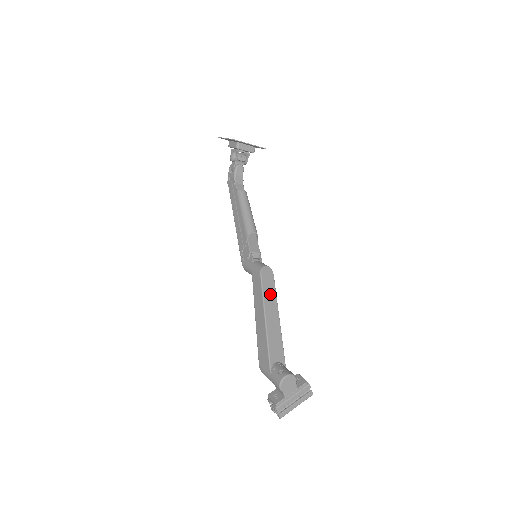
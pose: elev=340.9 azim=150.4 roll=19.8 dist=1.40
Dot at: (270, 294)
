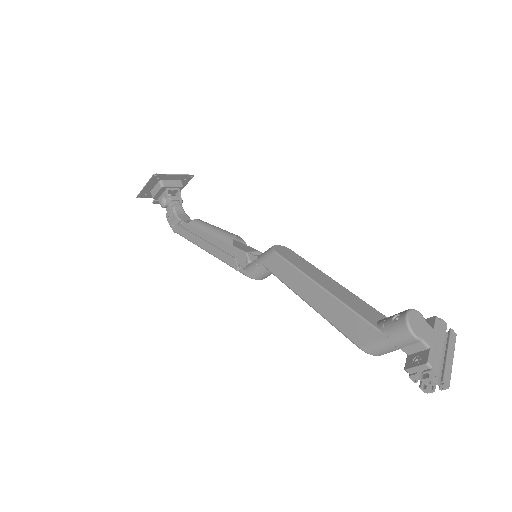
Dot at: (304, 265)
